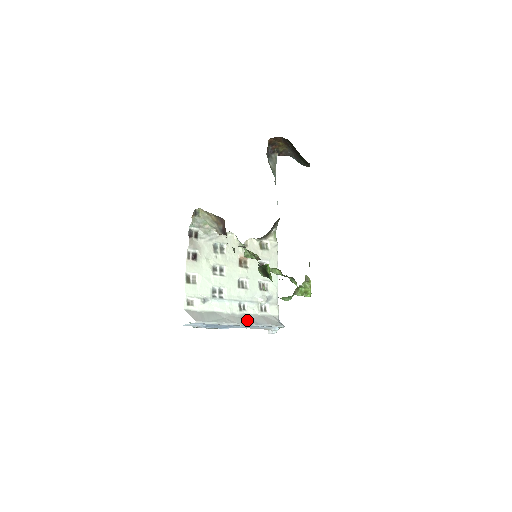
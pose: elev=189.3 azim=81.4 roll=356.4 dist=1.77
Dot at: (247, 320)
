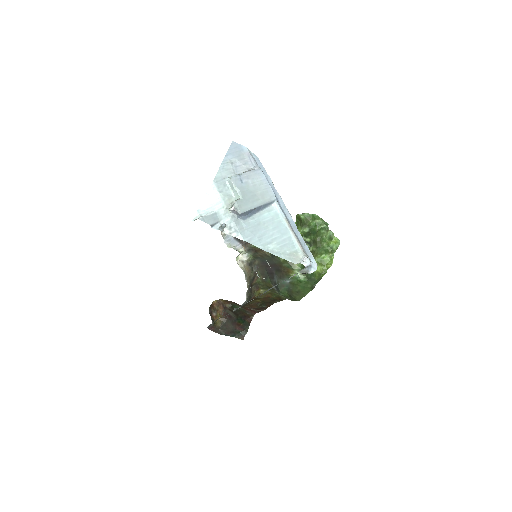
Dot at: occluded
